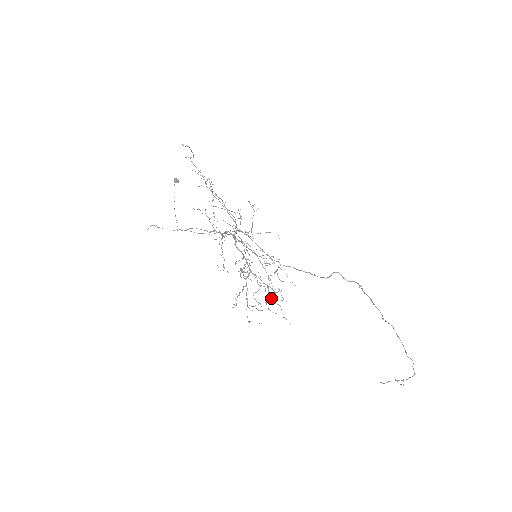
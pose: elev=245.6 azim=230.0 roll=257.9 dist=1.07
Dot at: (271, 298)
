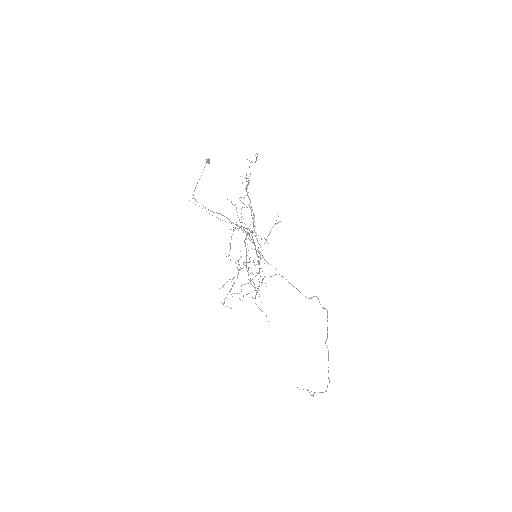
Dot at: occluded
